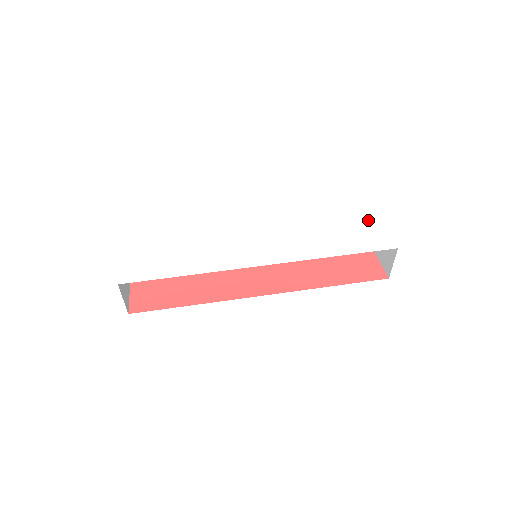
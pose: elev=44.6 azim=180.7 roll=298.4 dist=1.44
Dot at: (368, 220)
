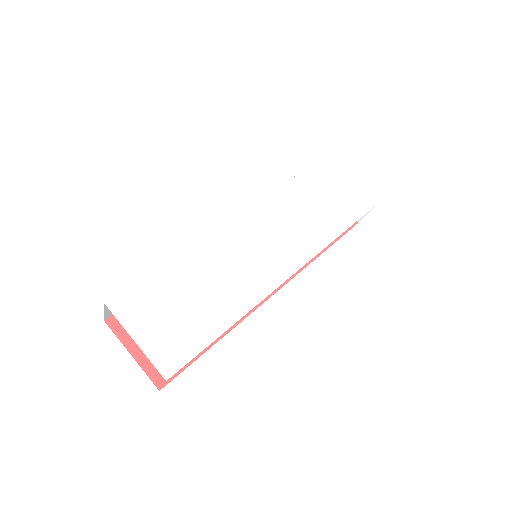
Dot at: (340, 175)
